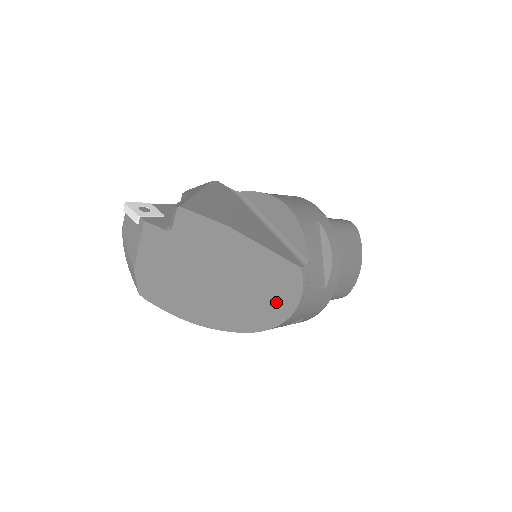
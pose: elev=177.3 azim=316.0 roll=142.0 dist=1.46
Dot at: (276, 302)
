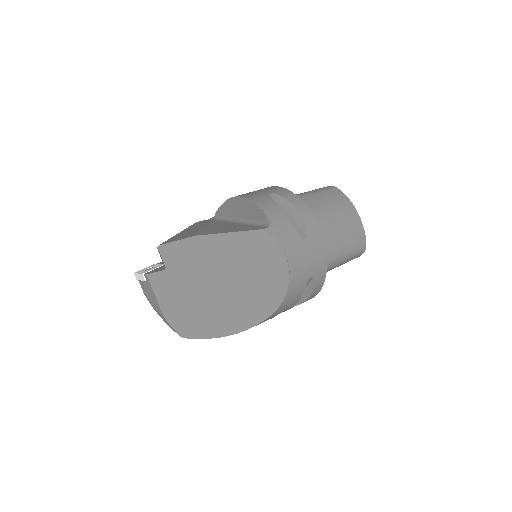
Dot at: (270, 272)
